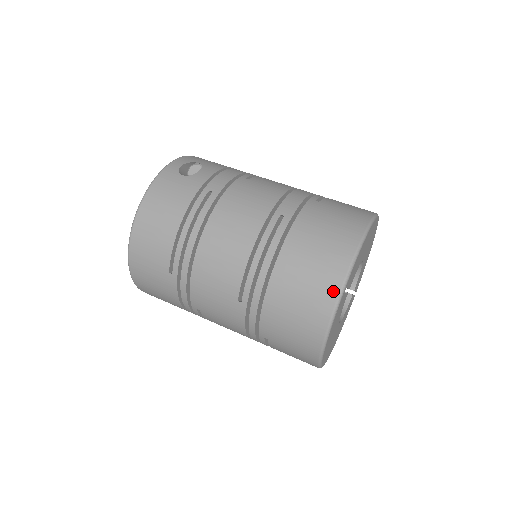
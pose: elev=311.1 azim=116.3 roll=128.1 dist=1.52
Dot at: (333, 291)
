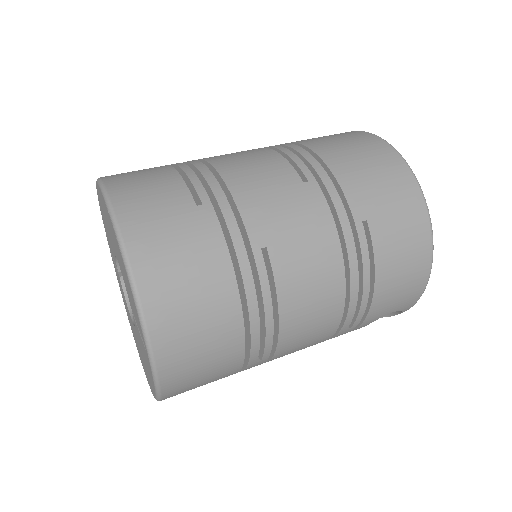
Dot at: (366, 134)
